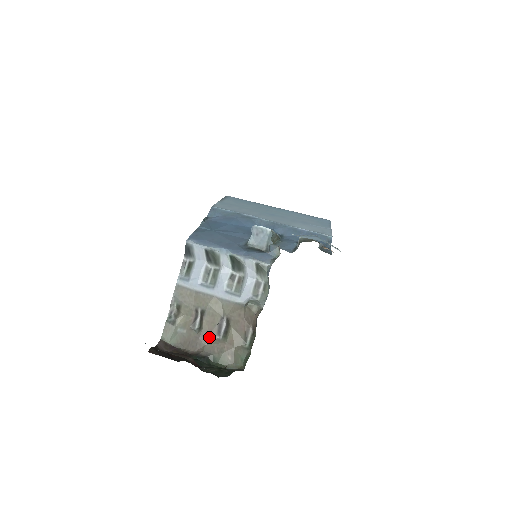
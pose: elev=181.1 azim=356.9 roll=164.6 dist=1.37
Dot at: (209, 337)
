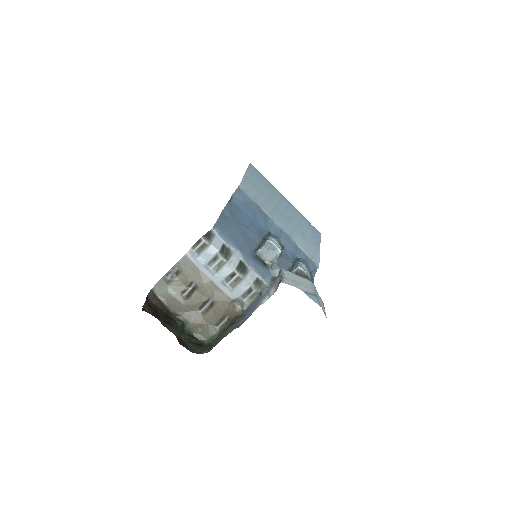
Dot at: (192, 307)
